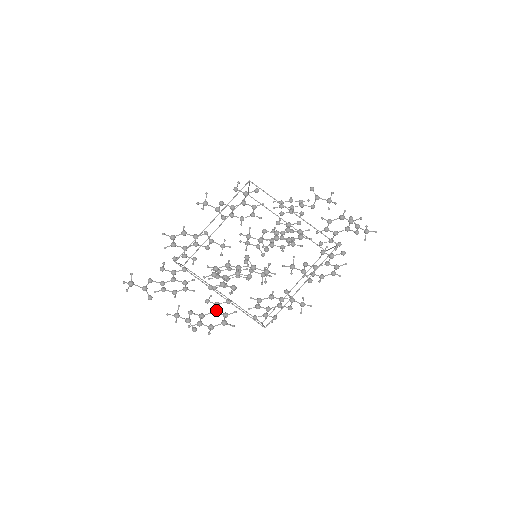
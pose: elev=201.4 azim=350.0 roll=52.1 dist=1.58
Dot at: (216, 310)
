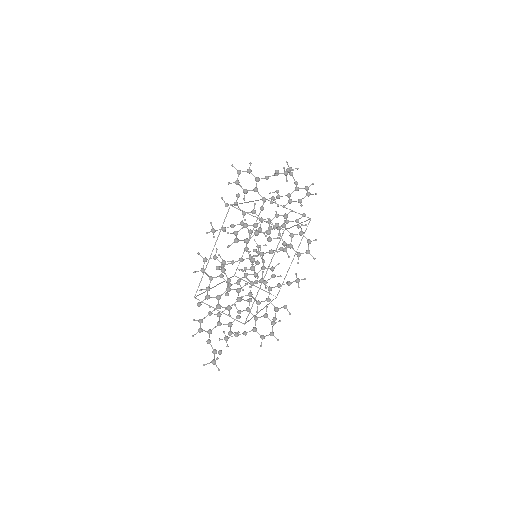
Dot at: (258, 317)
